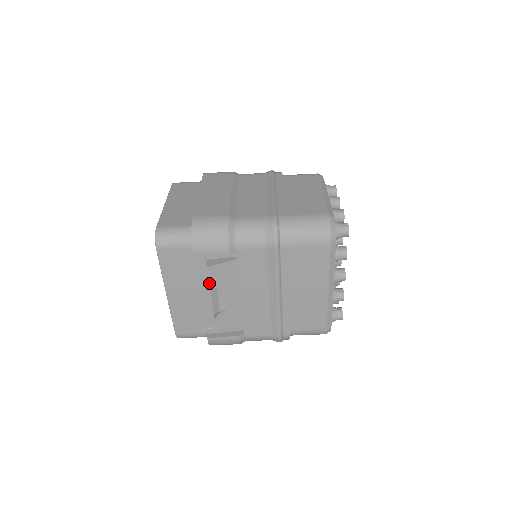
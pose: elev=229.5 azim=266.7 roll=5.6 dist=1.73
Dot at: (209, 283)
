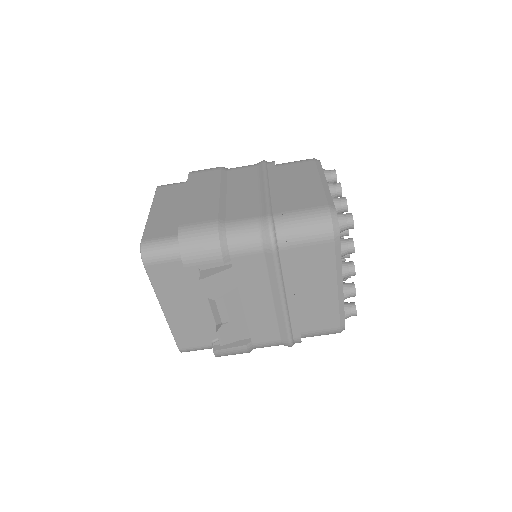
Dot at: (205, 296)
